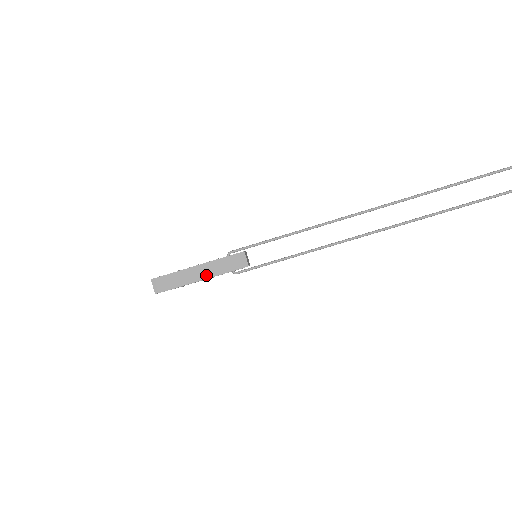
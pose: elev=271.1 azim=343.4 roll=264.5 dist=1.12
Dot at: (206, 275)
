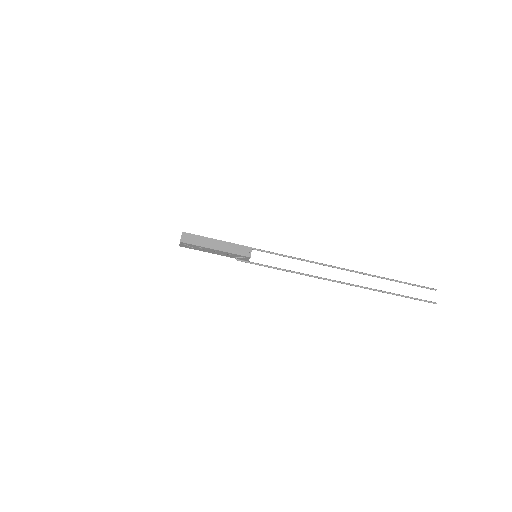
Dot at: (220, 248)
